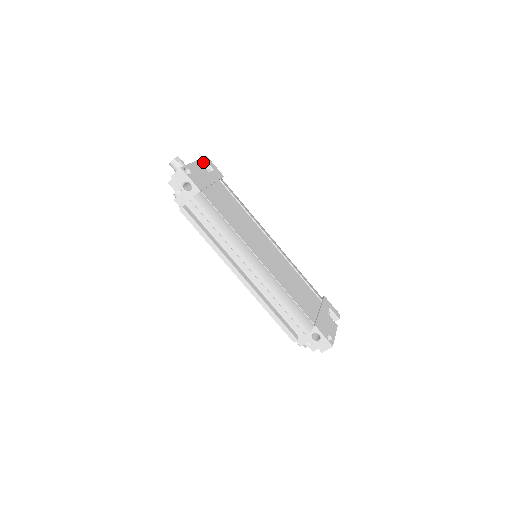
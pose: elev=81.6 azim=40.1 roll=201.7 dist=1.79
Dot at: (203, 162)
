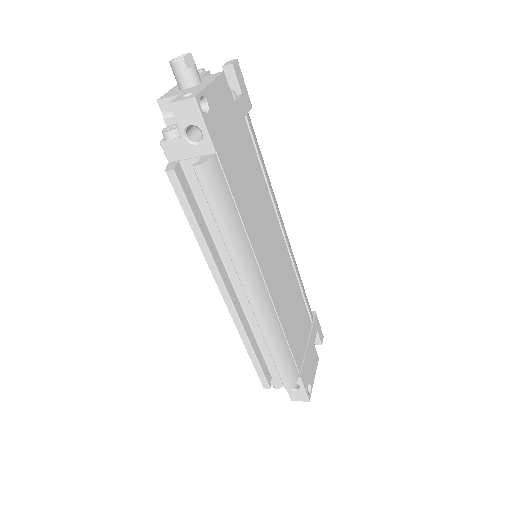
Dot at: (228, 71)
